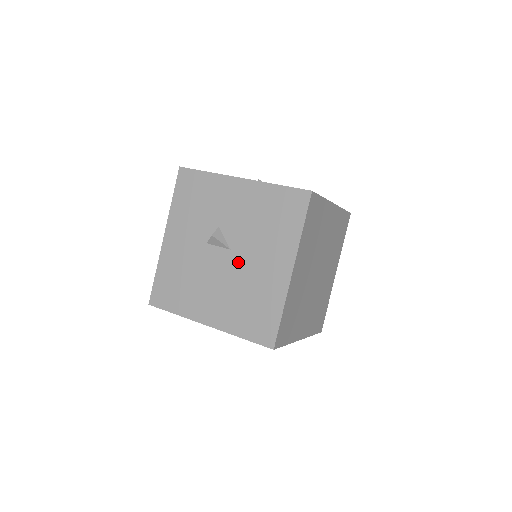
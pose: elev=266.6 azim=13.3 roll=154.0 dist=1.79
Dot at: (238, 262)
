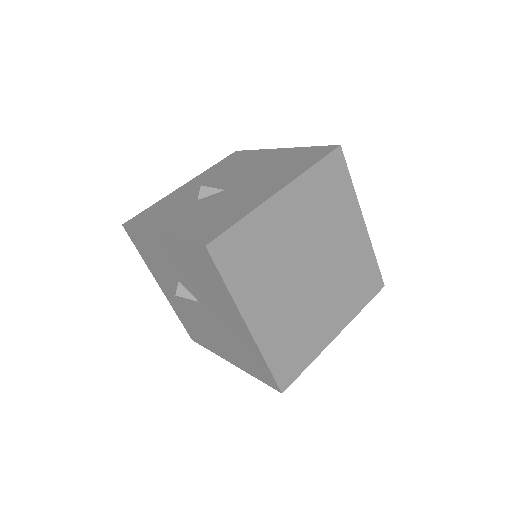
Dot at: (210, 314)
